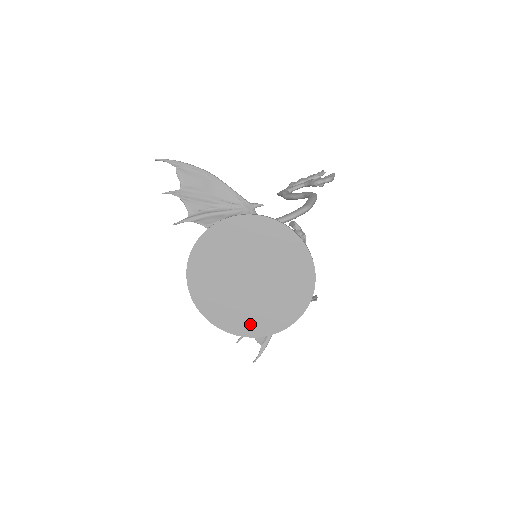
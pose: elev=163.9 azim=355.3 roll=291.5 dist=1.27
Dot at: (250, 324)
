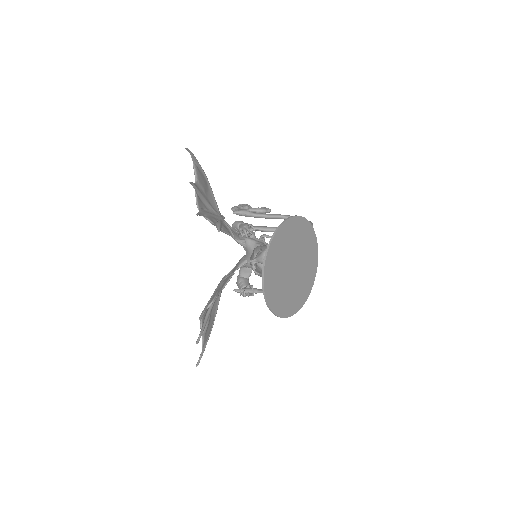
Dot at: (285, 306)
